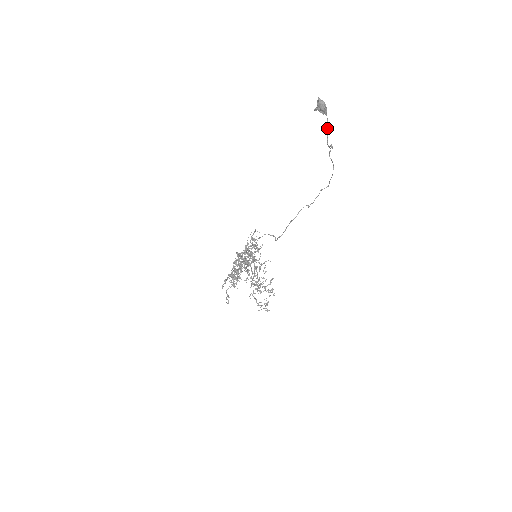
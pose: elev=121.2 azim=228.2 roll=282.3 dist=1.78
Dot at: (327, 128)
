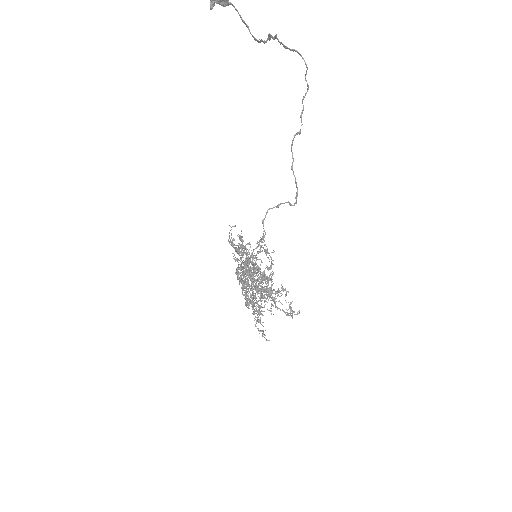
Dot at: (244, 21)
